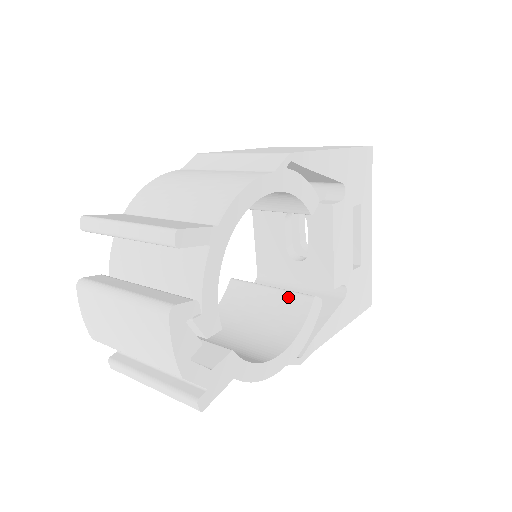
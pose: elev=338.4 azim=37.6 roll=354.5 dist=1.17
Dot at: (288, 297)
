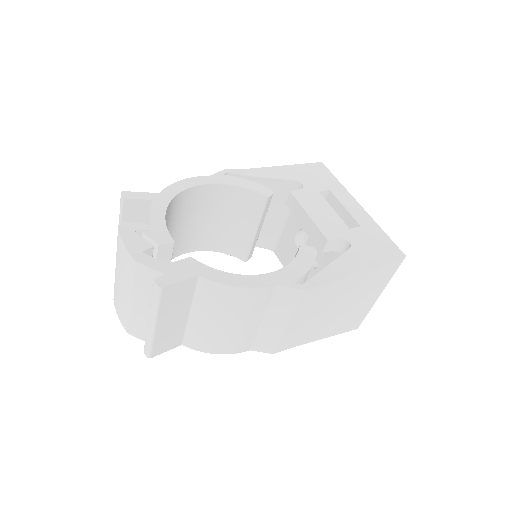
Dot at: occluded
